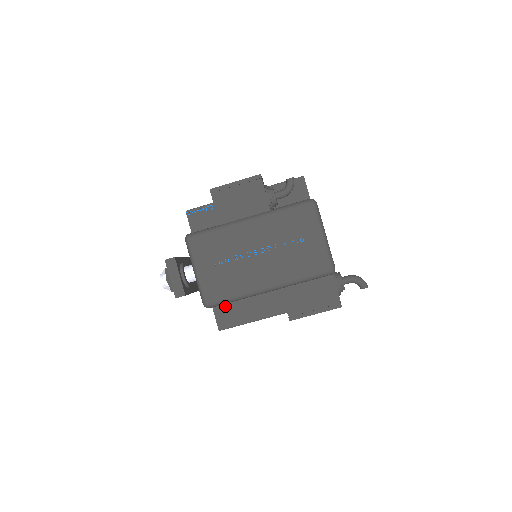
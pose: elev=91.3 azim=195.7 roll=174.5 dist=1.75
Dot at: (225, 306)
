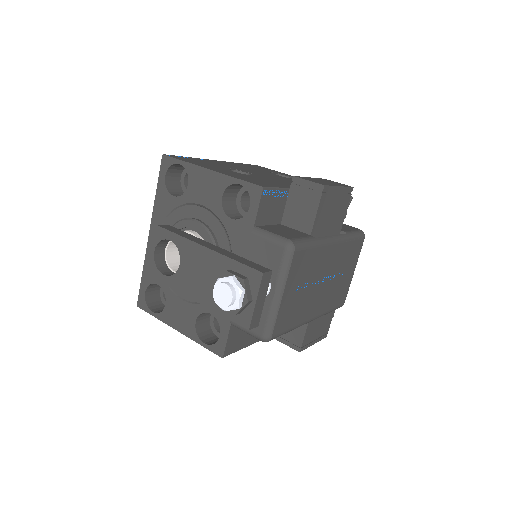
Dot at: occluded
